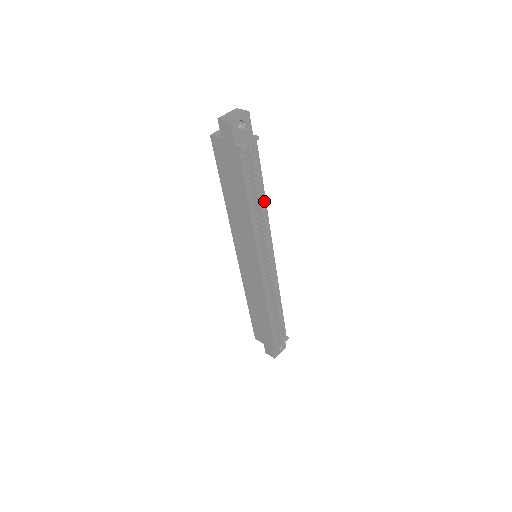
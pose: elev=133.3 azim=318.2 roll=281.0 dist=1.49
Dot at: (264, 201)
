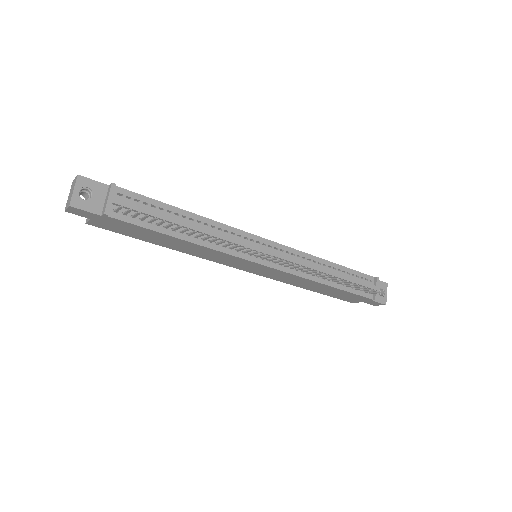
Dot at: (195, 217)
